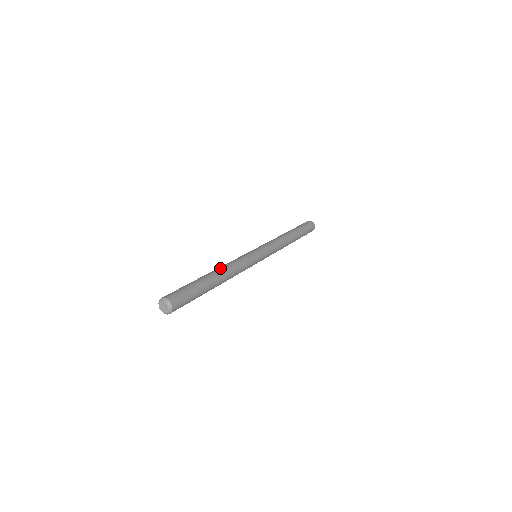
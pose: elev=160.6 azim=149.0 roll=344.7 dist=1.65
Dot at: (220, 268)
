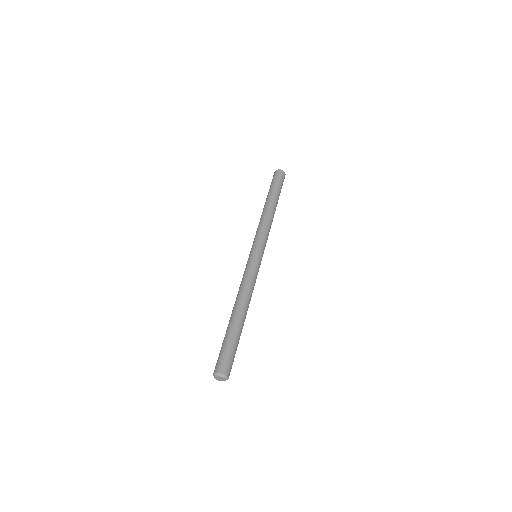
Dot at: (239, 301)
